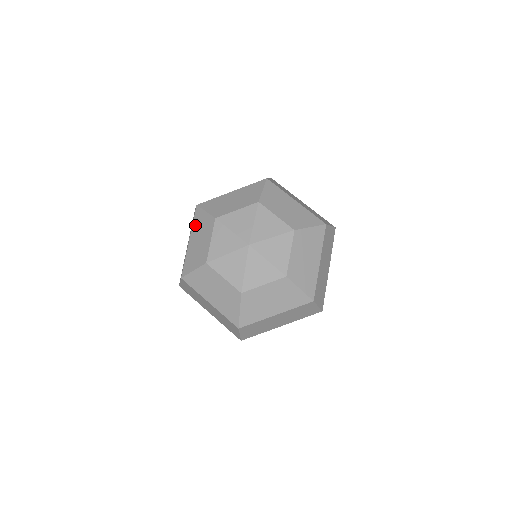
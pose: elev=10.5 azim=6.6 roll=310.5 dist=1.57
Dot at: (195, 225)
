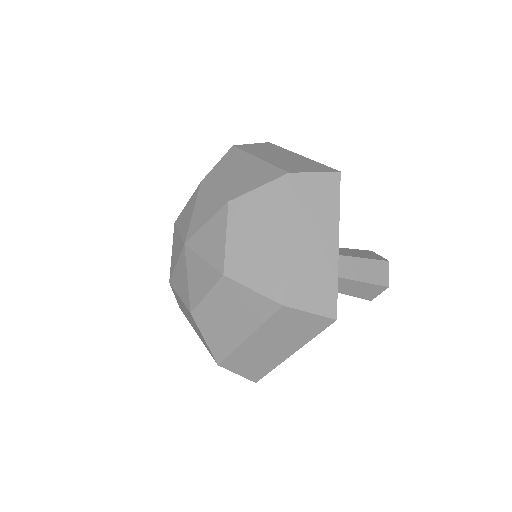
Dot at: occluded
